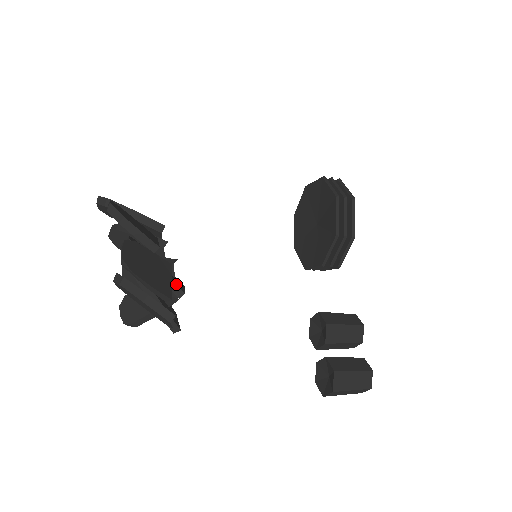
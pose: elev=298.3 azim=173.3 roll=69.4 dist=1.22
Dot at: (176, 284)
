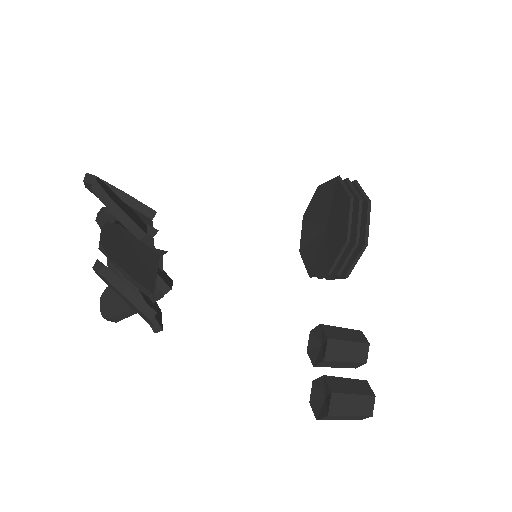
Dot at: (162, 278)
